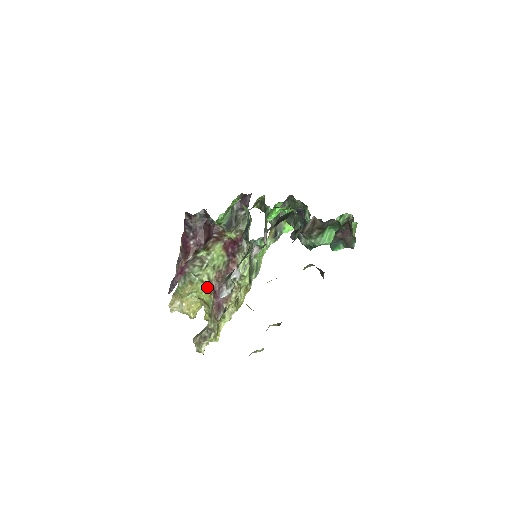
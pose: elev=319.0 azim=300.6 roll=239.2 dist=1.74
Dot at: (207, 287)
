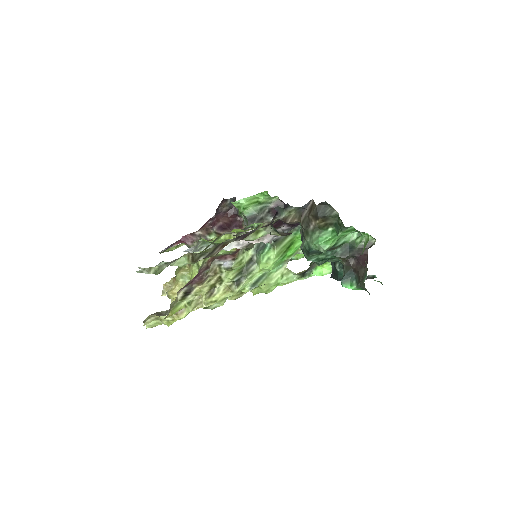
Dot at: occluded
